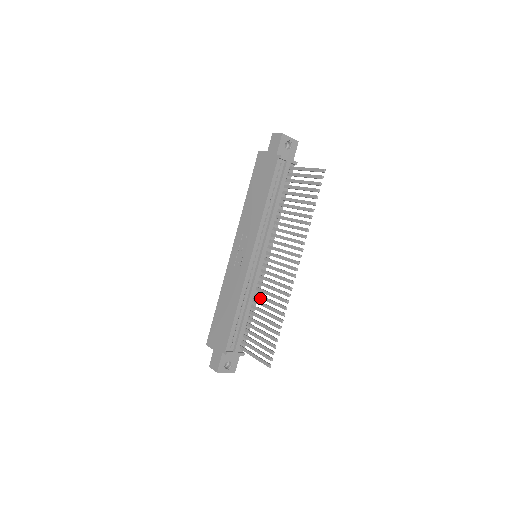
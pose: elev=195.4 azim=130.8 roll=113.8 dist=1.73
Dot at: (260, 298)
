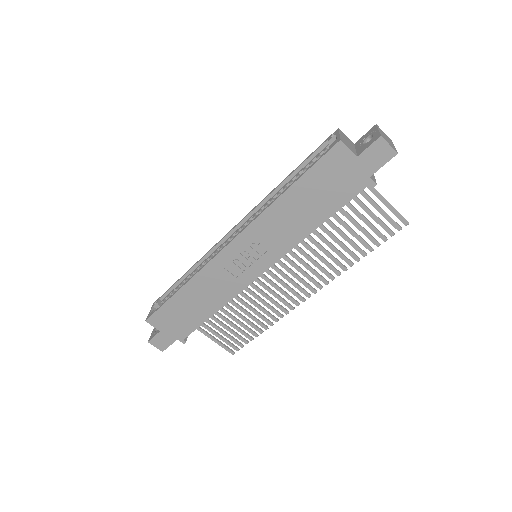
Dot at: (242, 296)
